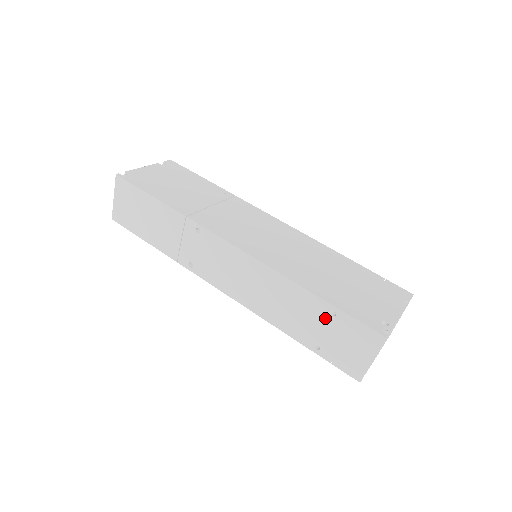
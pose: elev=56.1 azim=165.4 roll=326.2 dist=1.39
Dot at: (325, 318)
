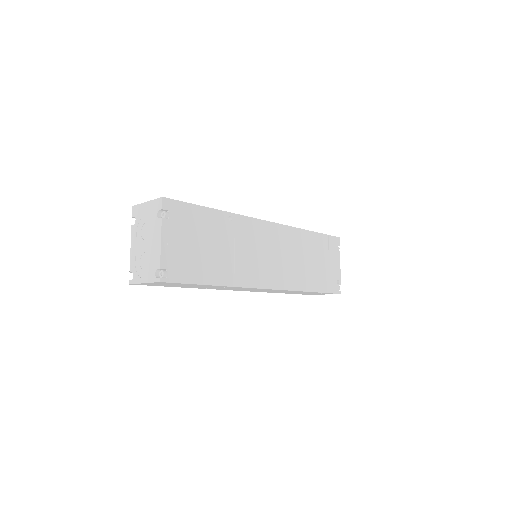
Dot at: occluded
